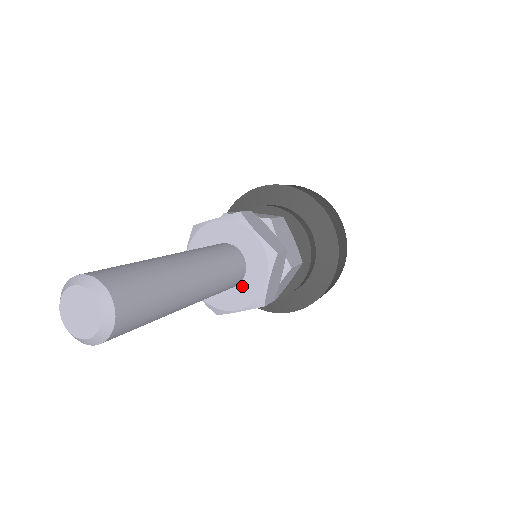
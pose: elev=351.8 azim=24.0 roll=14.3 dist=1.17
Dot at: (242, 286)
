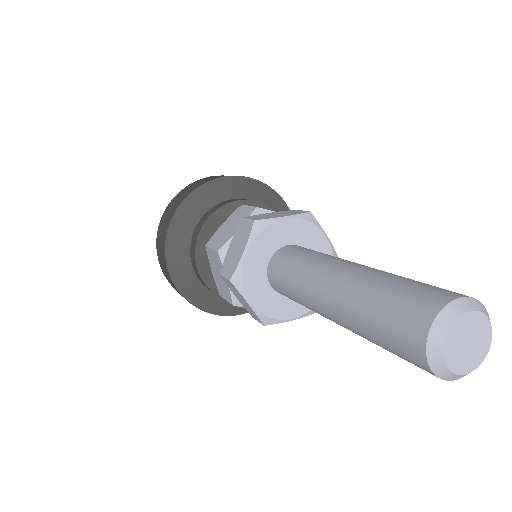
Dot at: occluded
